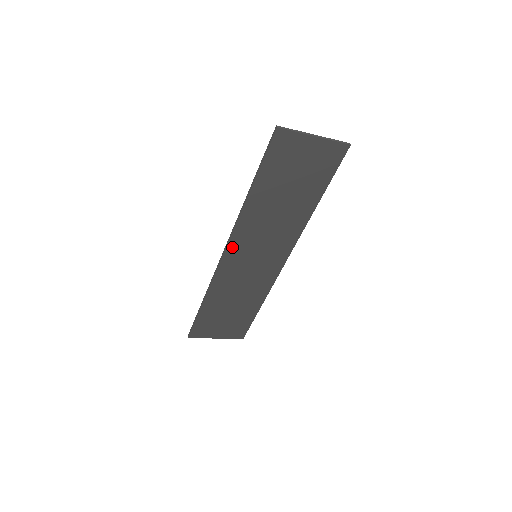
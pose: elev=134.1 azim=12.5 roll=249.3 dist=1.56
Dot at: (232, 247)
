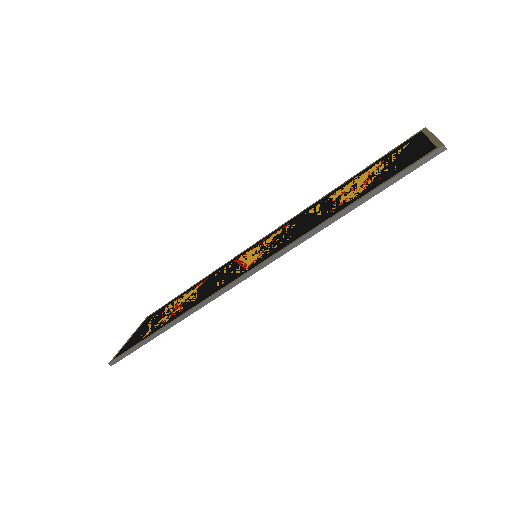
Dot at: occluded
